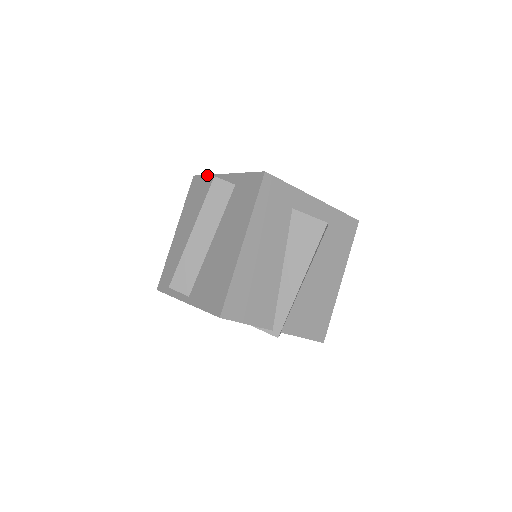
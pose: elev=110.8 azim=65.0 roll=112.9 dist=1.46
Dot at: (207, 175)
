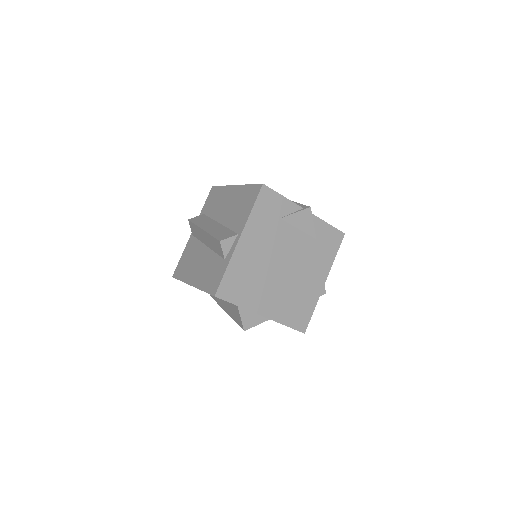
Dot at: (182, 255)
